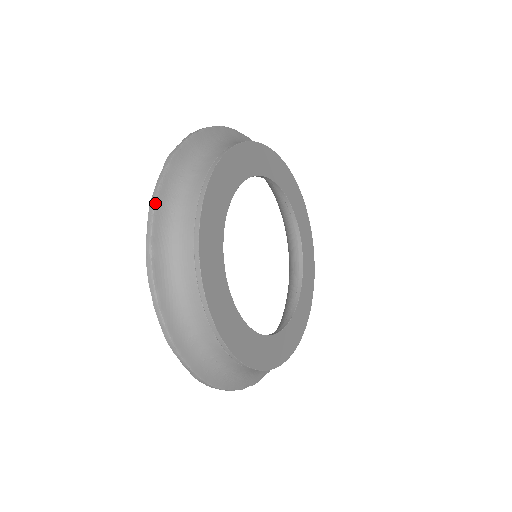
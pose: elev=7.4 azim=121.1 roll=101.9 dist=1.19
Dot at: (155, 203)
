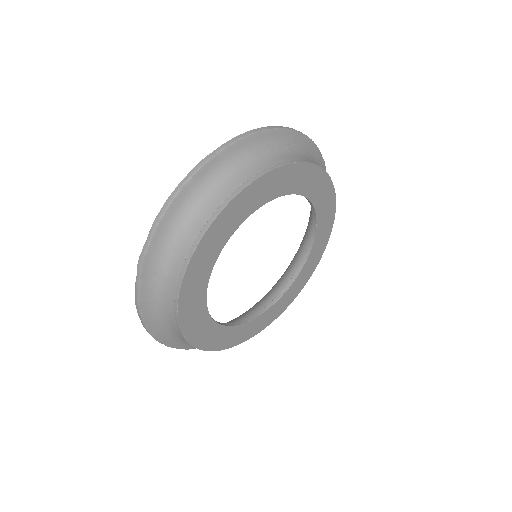
Dot at: (139, 309)
